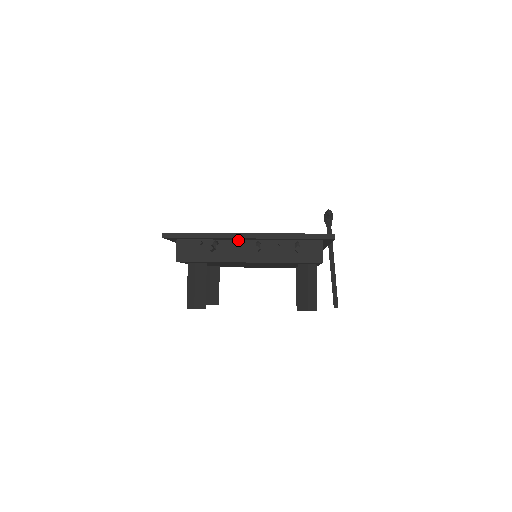
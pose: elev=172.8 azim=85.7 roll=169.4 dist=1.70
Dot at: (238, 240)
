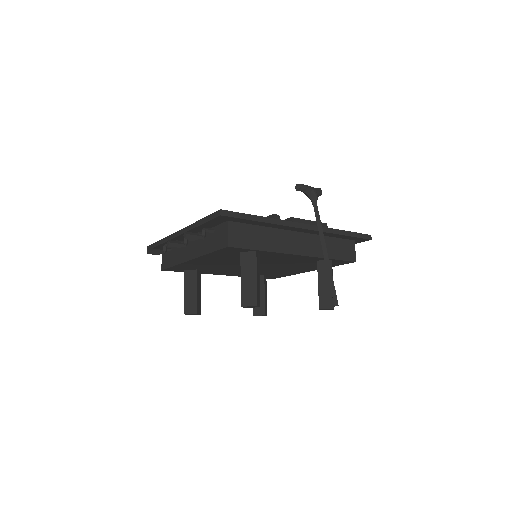
Dot at: occluded
